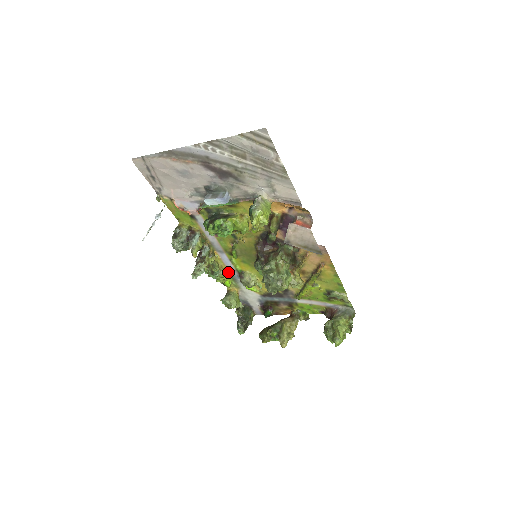
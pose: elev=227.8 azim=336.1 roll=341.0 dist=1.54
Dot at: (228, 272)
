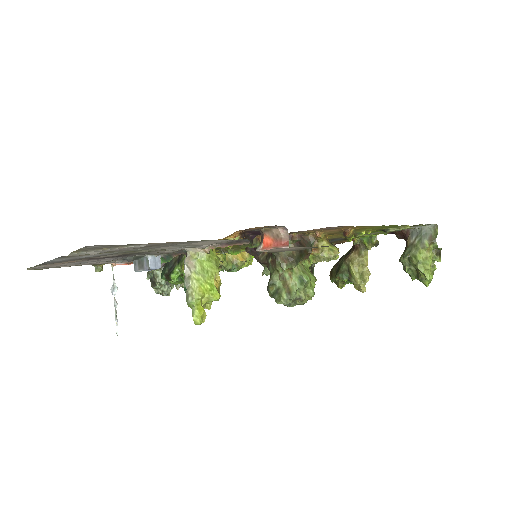
Dot at: occluded
